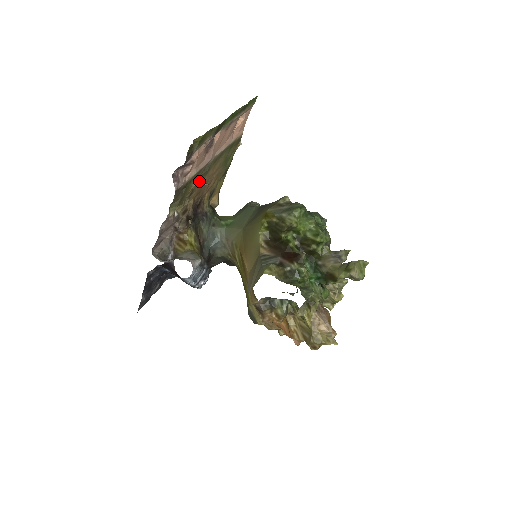
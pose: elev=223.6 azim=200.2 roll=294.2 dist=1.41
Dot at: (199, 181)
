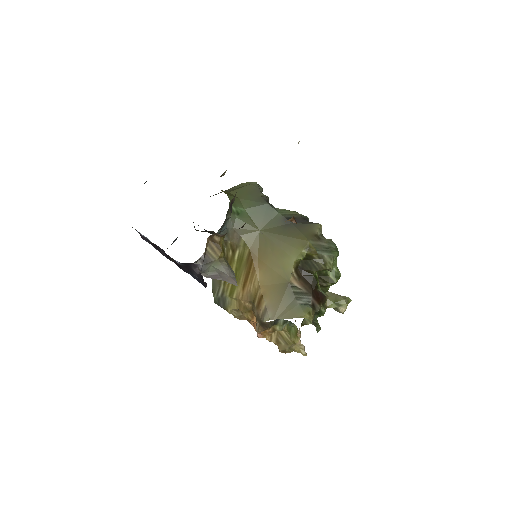
Dot at: (292, 218)
